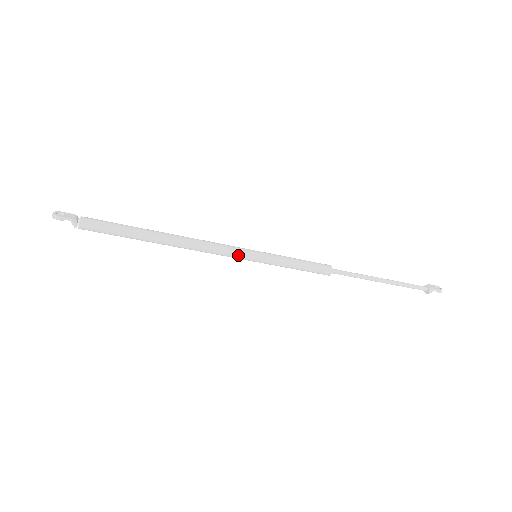
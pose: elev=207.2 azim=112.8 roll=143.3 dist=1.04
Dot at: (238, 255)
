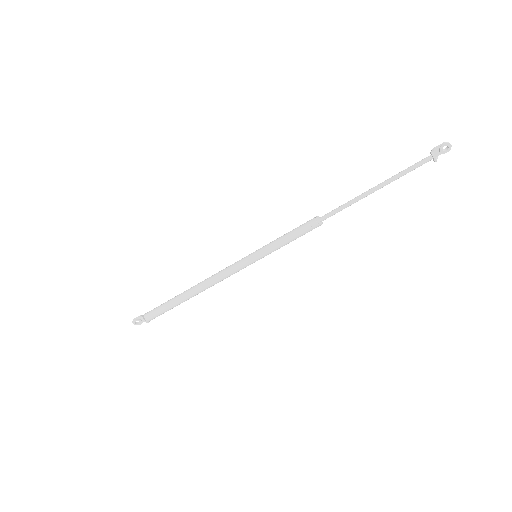
Dot at: (239, 262)
